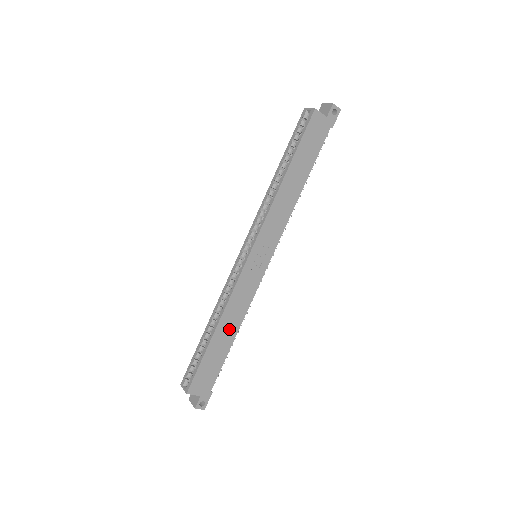
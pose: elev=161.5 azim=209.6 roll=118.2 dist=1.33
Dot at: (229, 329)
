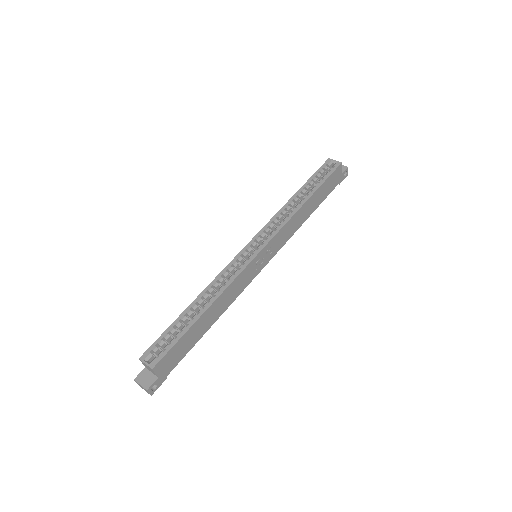
Dot at: (213, 315)
